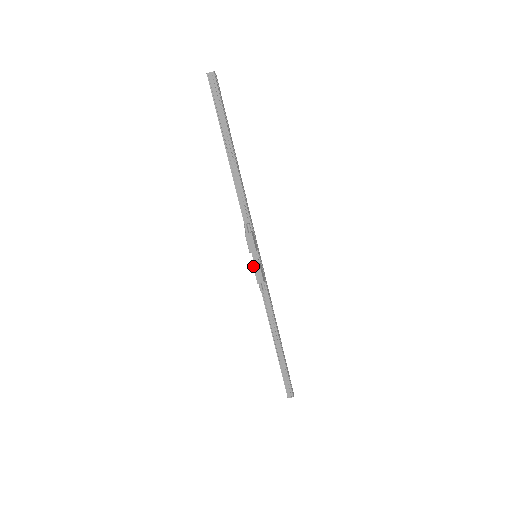
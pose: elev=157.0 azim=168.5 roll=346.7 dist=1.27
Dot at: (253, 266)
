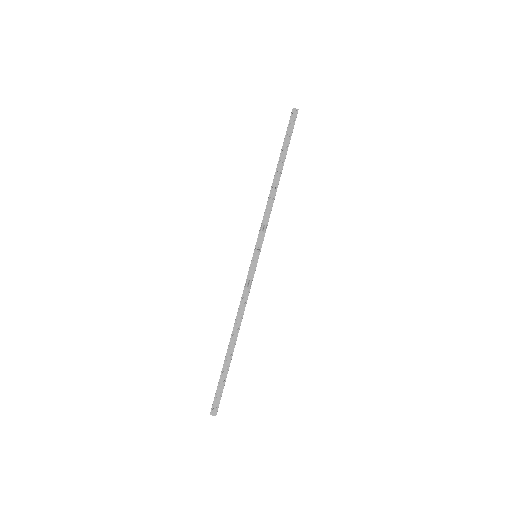
Dot at: (251, 261)
